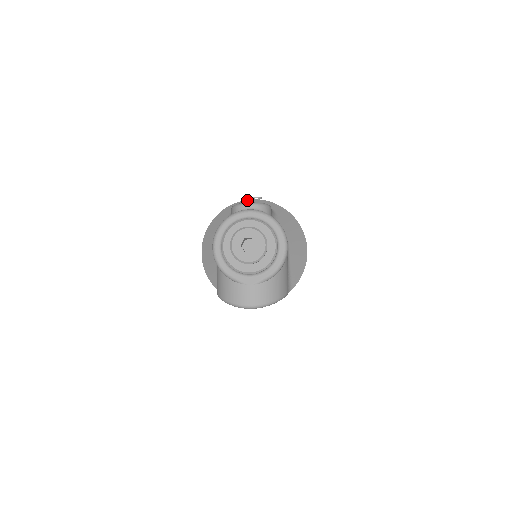
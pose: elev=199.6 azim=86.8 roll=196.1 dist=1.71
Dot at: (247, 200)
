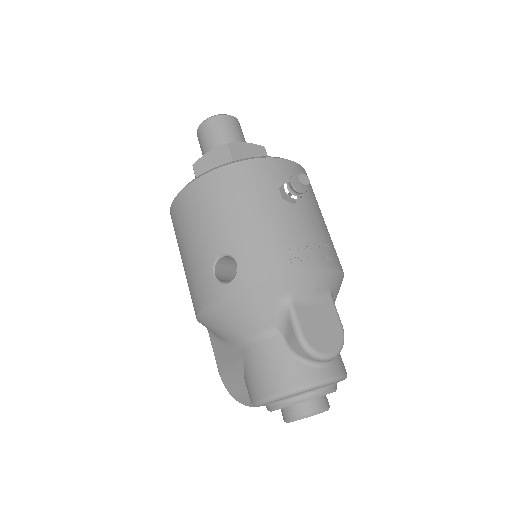
Dot at: (308, 272)
